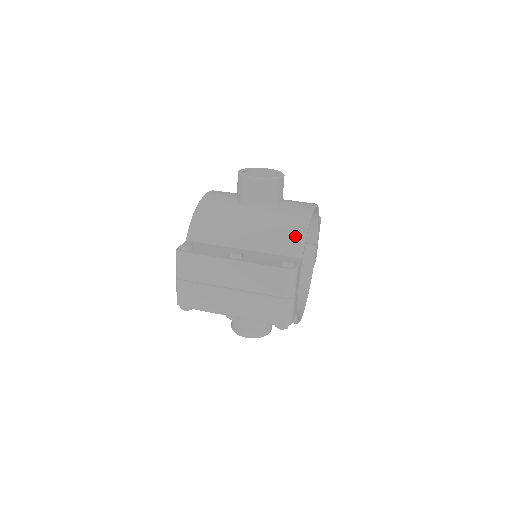
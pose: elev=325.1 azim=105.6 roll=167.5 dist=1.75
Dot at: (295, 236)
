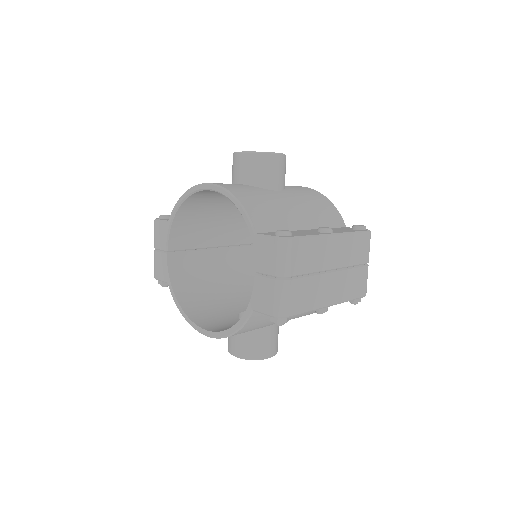
Dot at: (330, 208)
